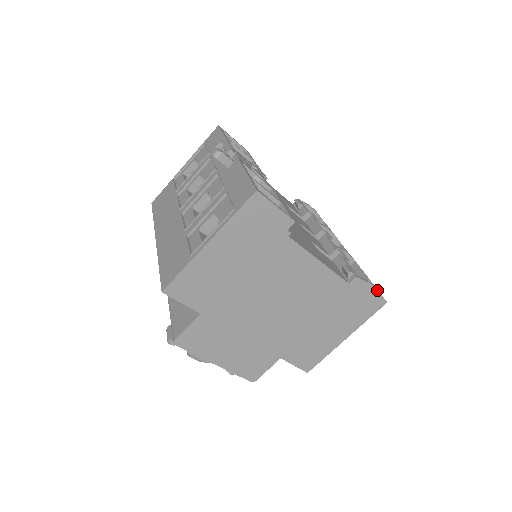
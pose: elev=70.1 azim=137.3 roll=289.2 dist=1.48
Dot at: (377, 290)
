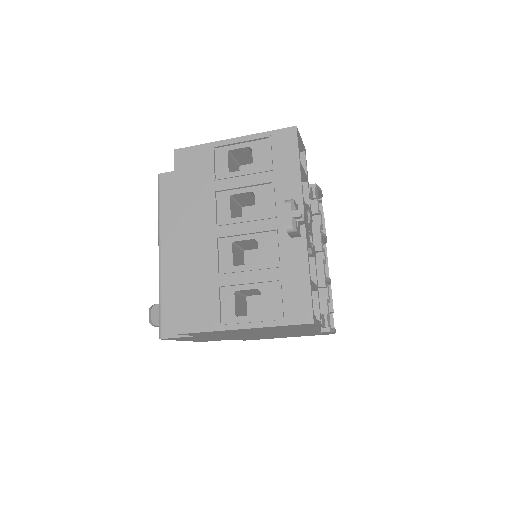
Dot at: occluded
